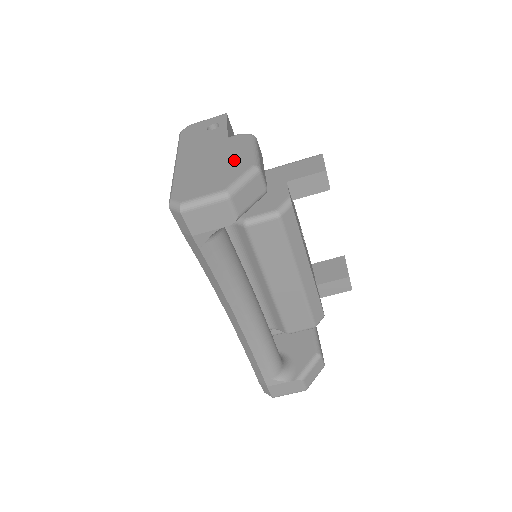
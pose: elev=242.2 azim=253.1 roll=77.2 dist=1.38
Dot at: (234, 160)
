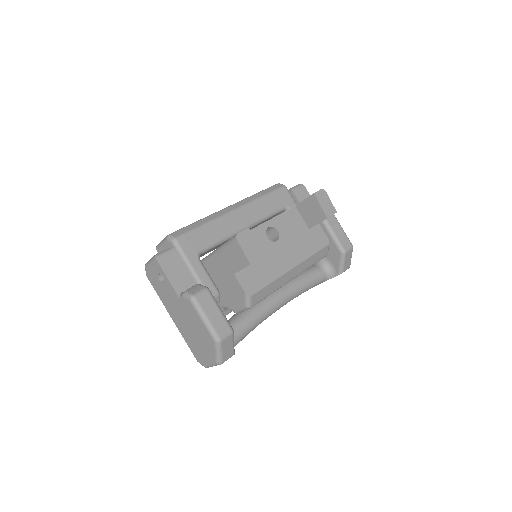
Dot at: (201, 332)
